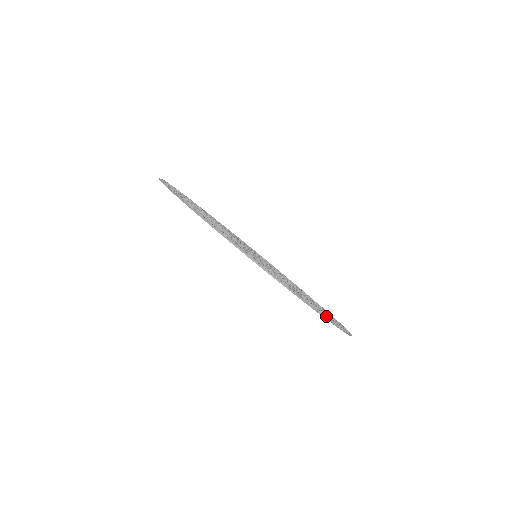
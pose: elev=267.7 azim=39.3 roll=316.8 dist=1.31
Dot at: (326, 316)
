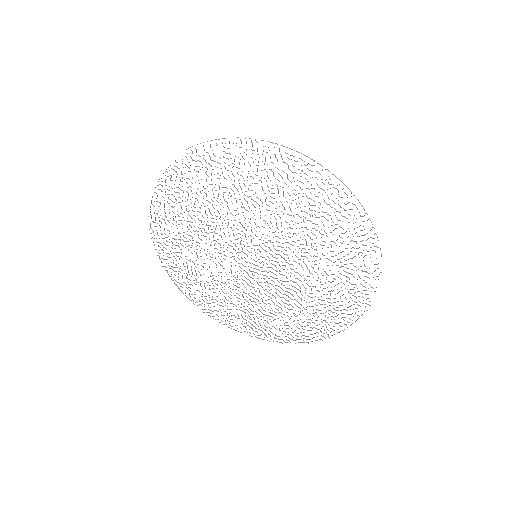
Dot at: occluded
